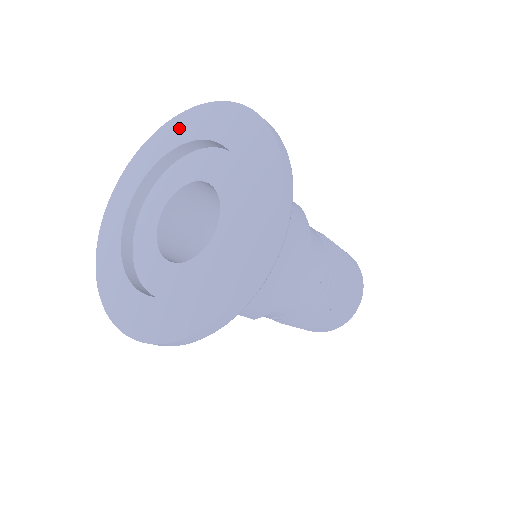
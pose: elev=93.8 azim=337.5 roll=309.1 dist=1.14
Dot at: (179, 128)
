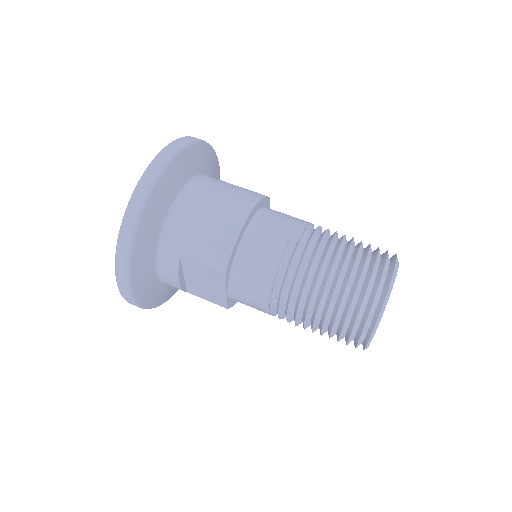
Dot at: occluded
